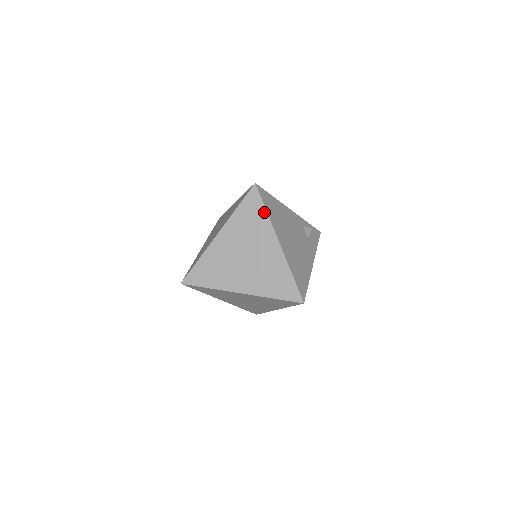
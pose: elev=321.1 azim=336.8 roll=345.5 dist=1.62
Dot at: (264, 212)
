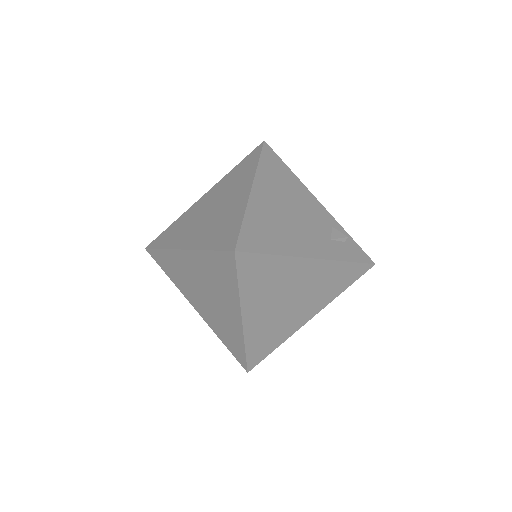
Dot at: (256, 163)
